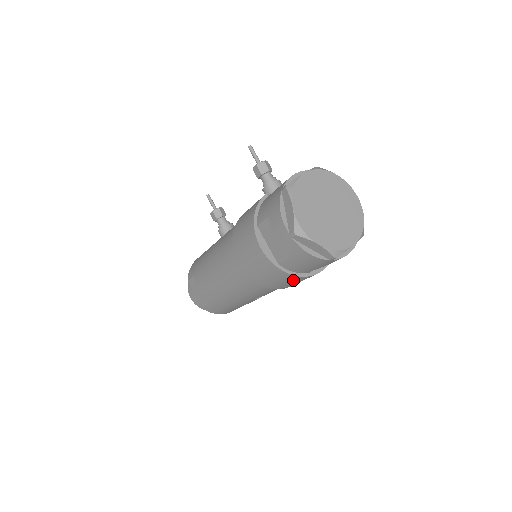
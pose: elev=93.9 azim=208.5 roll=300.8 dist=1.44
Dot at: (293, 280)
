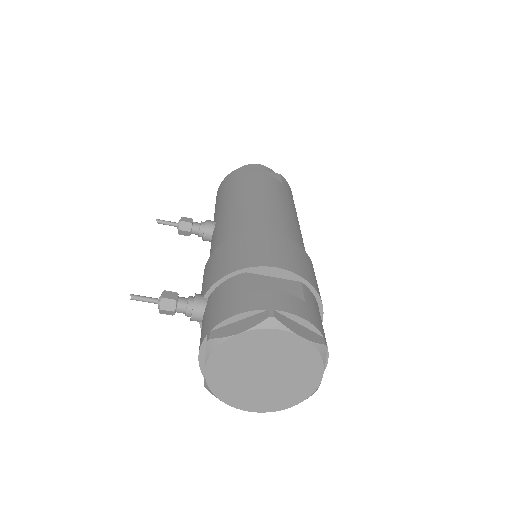
Dot at: occluded
